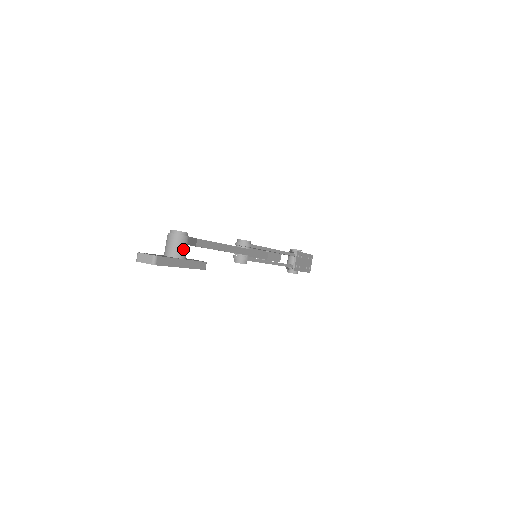
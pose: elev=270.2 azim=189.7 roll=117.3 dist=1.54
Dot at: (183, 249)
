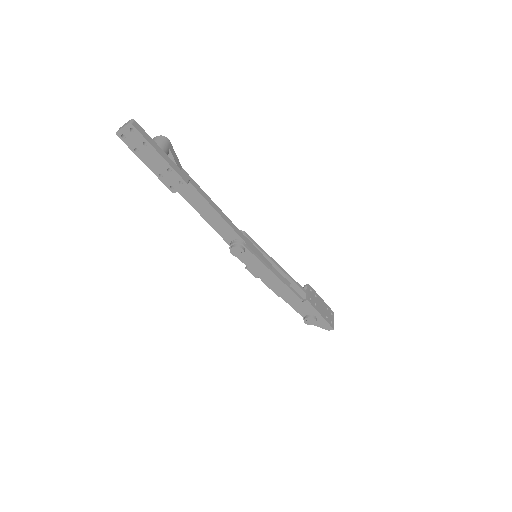
Dot at: (163, 145)
